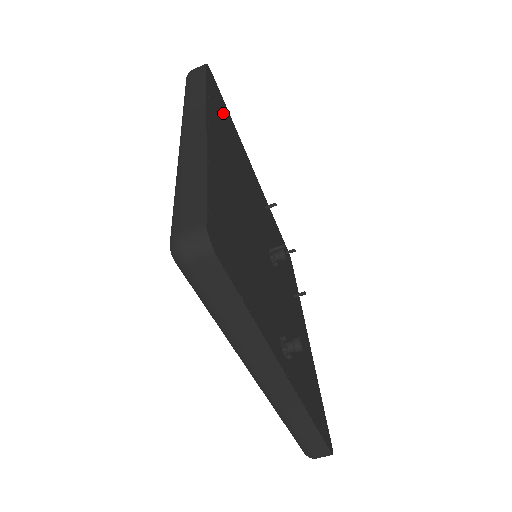
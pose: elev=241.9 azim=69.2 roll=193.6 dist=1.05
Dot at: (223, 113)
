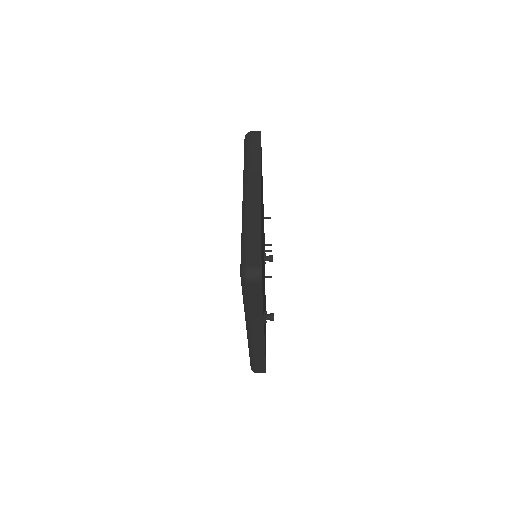
Dot at: occluded
